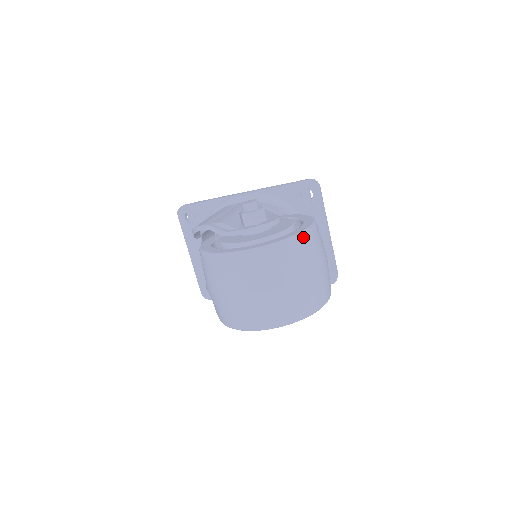
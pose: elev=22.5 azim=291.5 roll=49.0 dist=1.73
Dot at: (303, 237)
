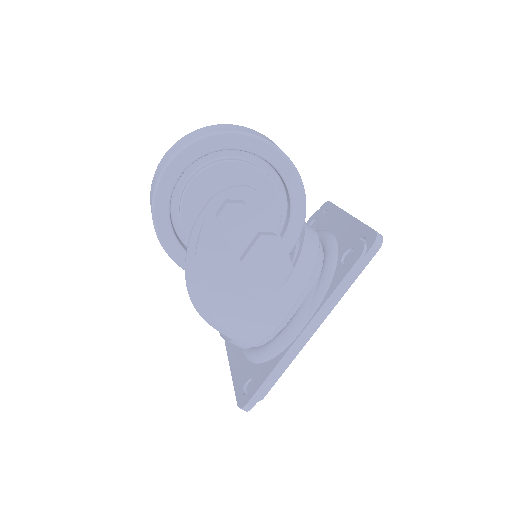
Dot at: occluded
